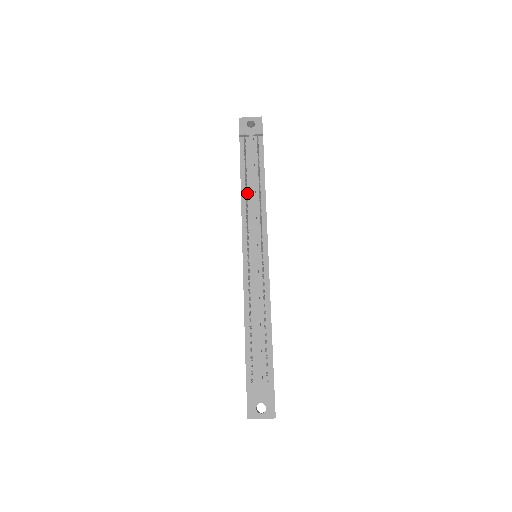
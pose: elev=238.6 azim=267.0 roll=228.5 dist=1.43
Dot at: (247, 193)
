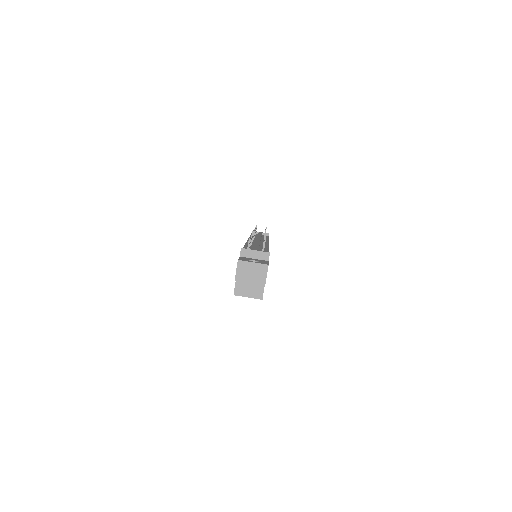
Dot at: (254, 237)
